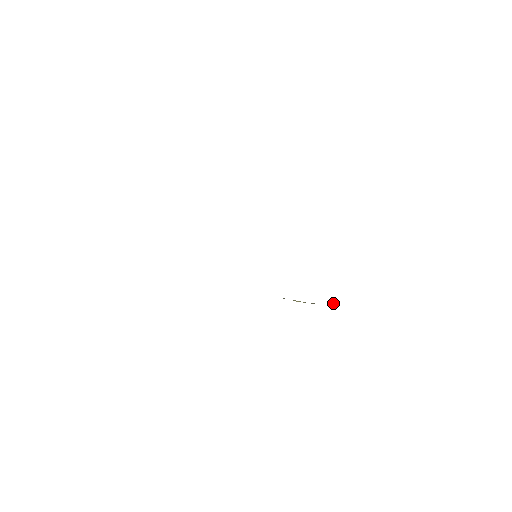
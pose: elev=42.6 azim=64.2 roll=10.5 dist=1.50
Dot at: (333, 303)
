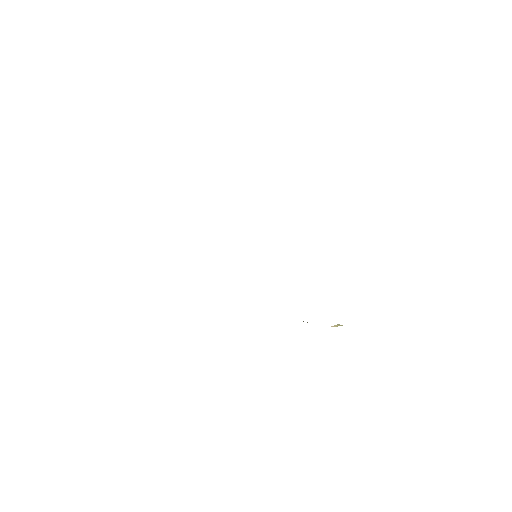
Dot at: (339, 325)
